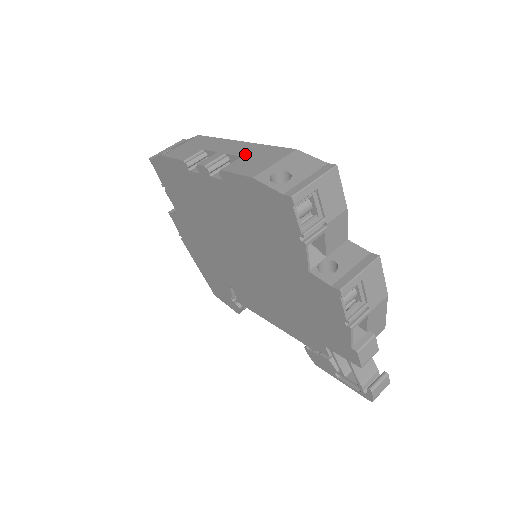
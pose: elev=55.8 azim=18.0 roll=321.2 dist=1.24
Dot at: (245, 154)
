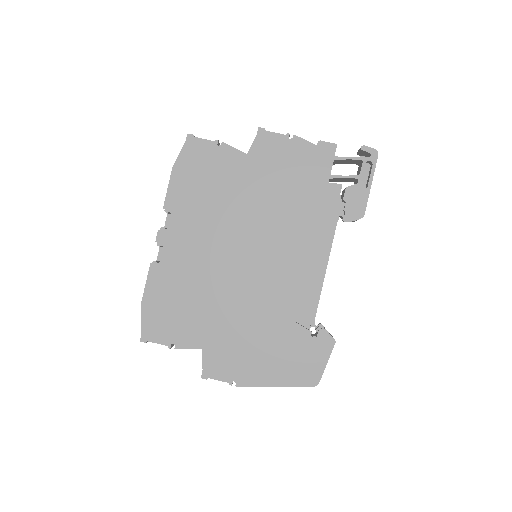
Dot at: occluded
